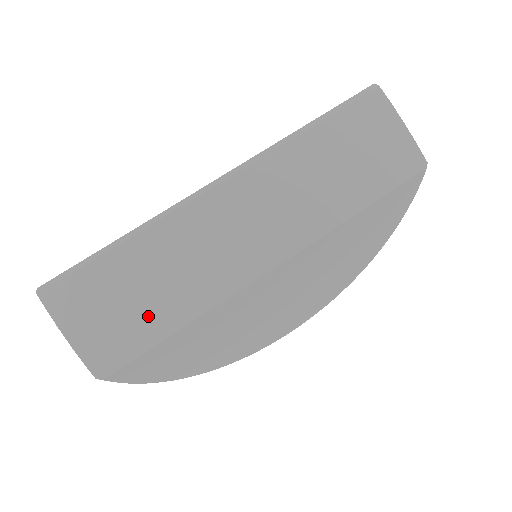
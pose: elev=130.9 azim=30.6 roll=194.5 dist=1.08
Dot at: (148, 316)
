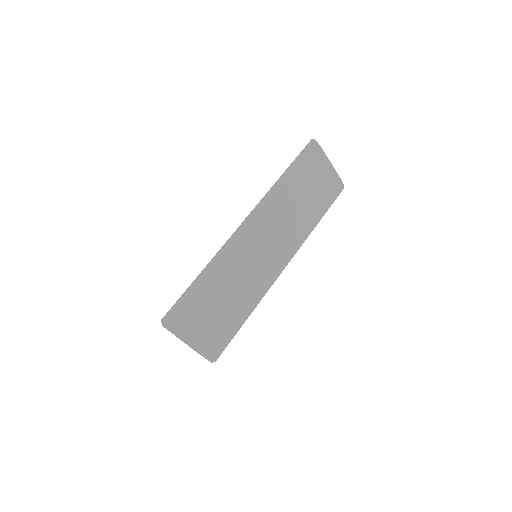
Dot at: (230, 316)
